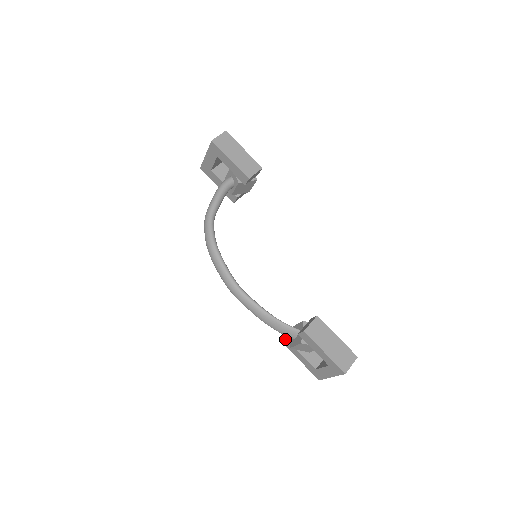
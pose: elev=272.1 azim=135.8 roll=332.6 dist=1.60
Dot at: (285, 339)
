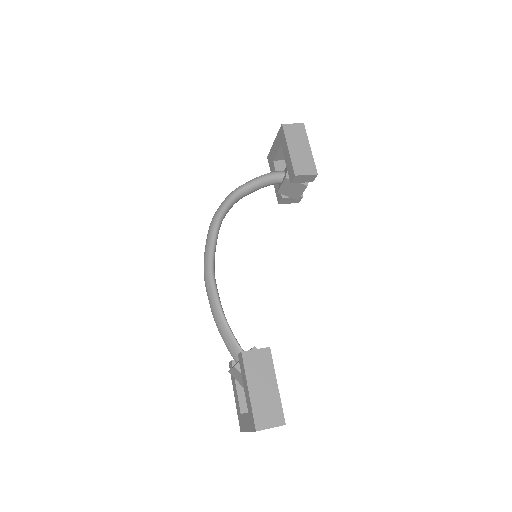
Dot at: (232, 360)
